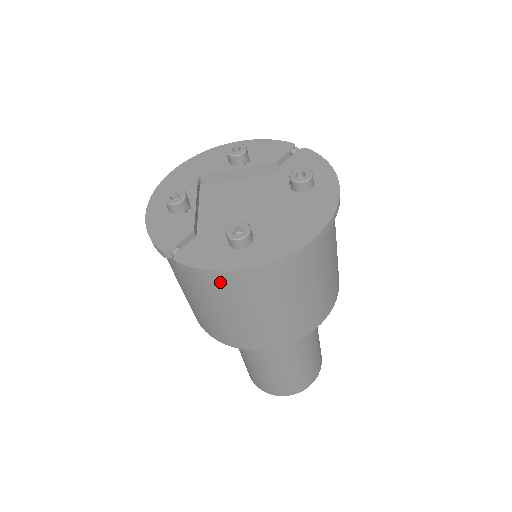
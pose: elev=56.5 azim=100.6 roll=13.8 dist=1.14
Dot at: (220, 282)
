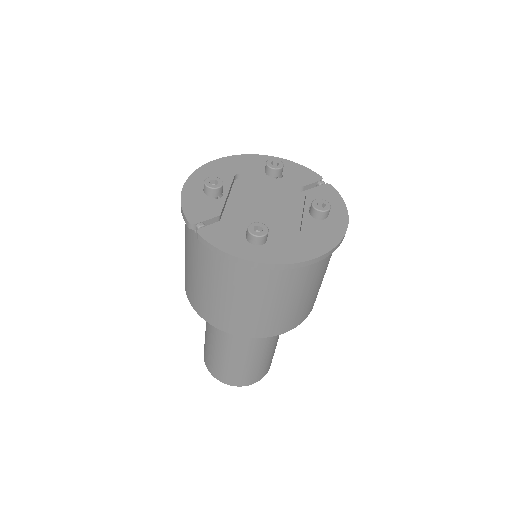
Dot at: (227, 264)
